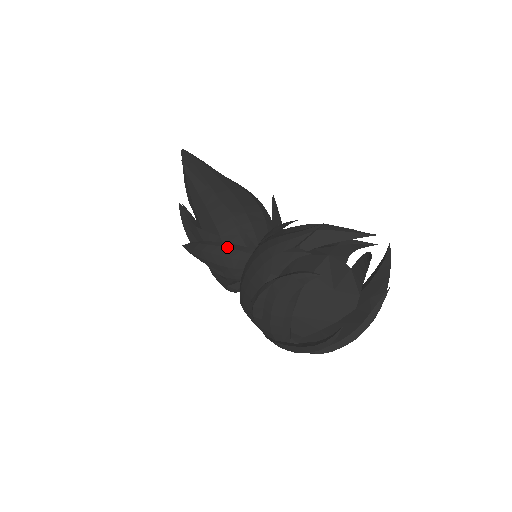
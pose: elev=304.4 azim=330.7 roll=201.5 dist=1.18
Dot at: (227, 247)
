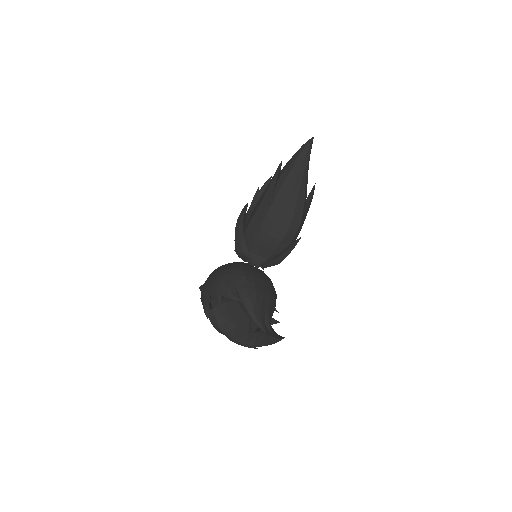
Dot at: (240, 241)
